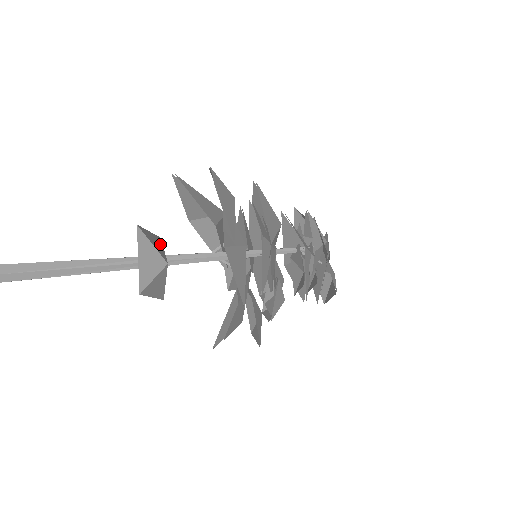
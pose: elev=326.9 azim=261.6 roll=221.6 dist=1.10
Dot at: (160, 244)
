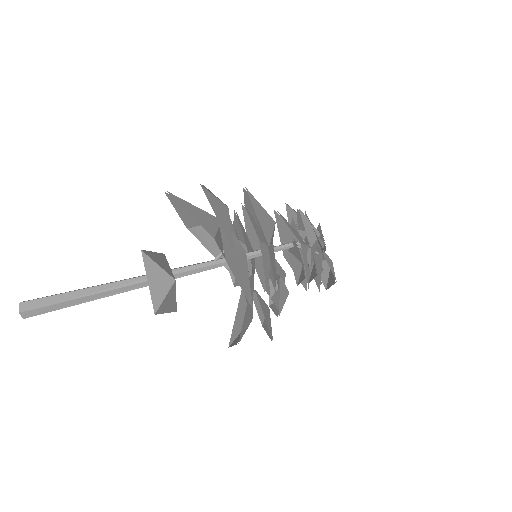
Dot at: (165, 261)
